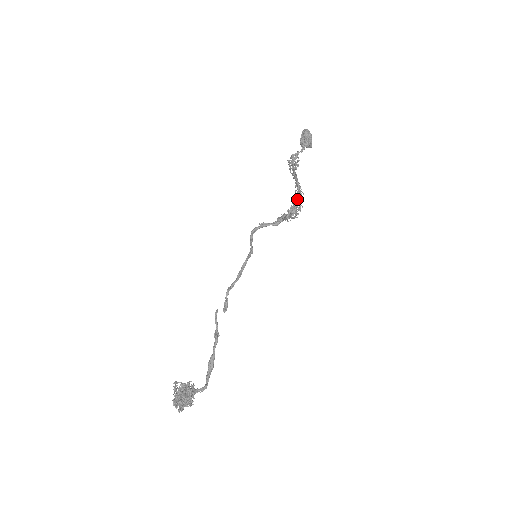
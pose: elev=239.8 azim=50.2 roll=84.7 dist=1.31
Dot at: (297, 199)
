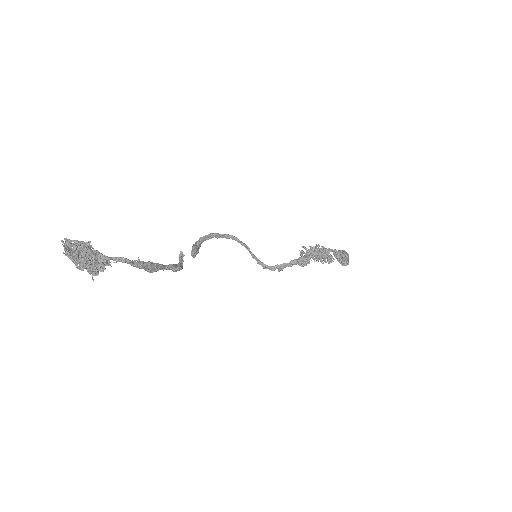
Dot at: (323, 254)
